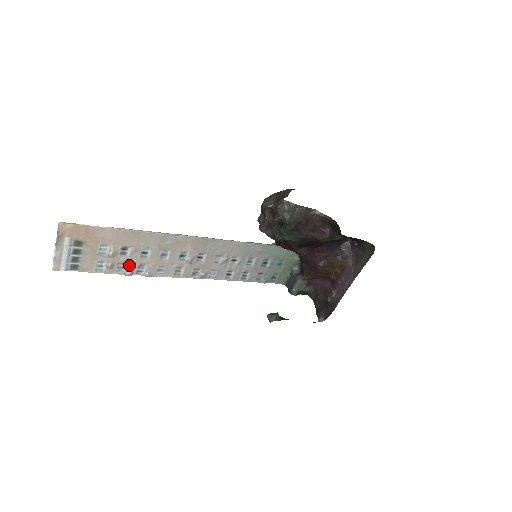
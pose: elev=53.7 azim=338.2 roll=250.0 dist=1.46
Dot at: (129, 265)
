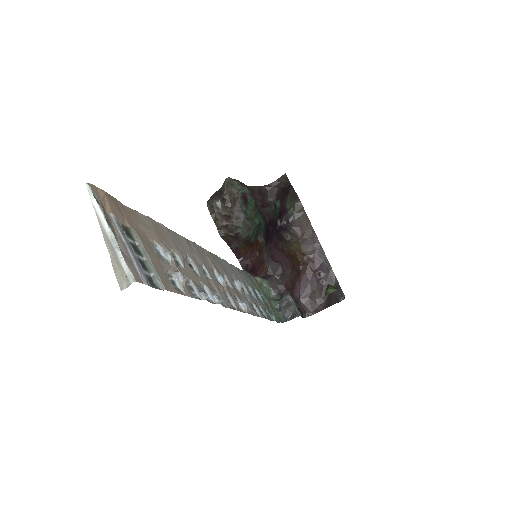
Dot at: (194, 283)
